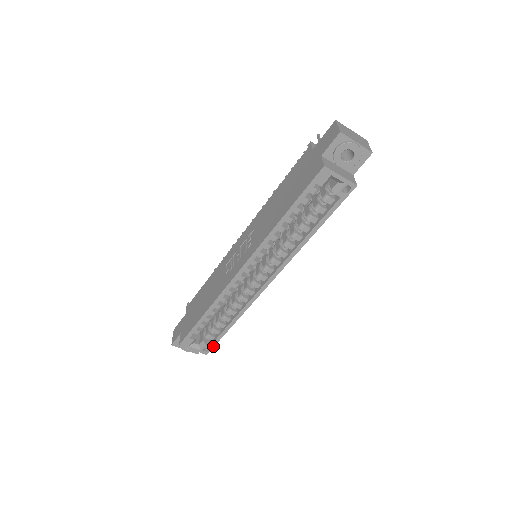
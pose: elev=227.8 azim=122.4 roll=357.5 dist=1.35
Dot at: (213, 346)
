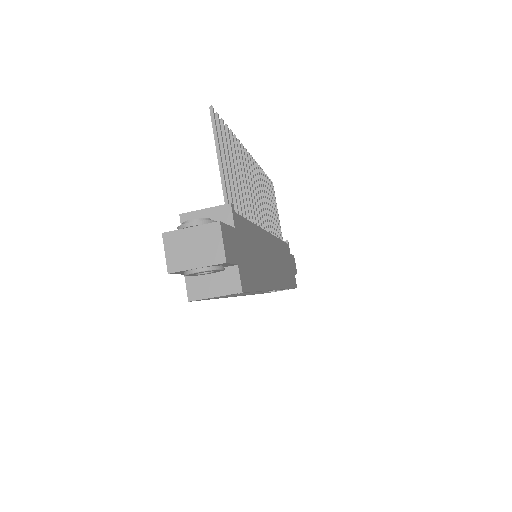
Dot at: occluded
